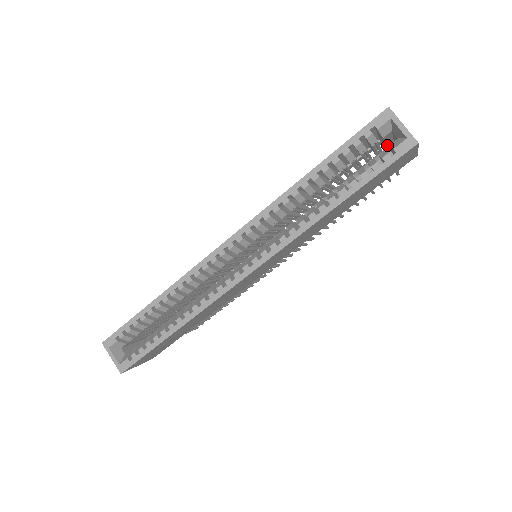
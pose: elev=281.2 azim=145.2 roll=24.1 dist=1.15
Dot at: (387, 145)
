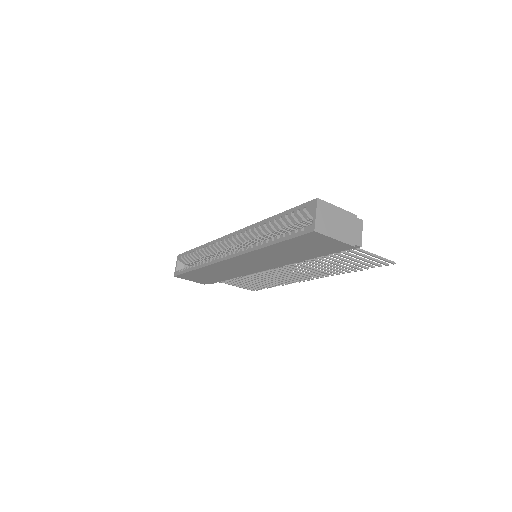
Dot at: occluded
